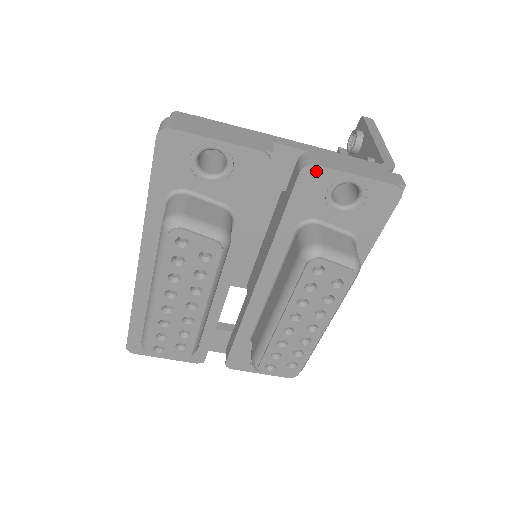
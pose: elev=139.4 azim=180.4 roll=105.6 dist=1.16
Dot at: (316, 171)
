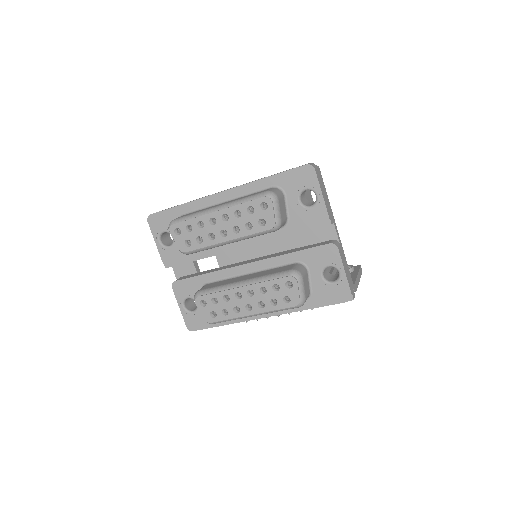
Dot at: (335, 251)
